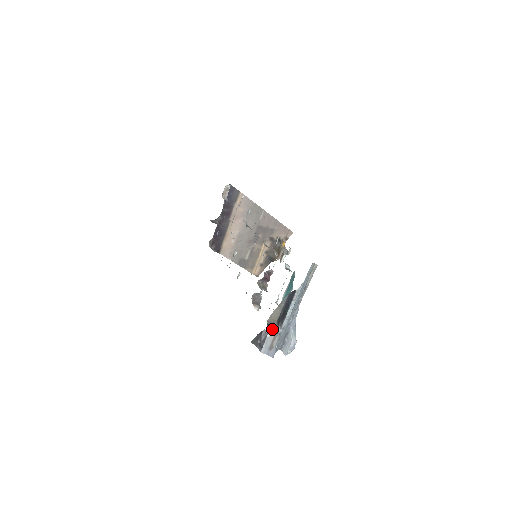
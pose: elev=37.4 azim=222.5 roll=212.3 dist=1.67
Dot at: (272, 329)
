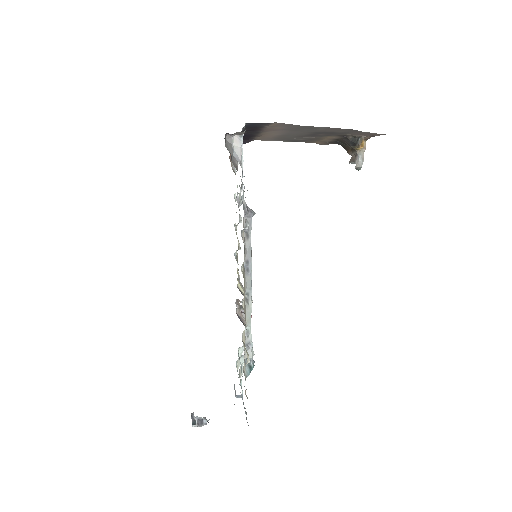
Dot at: (201, 418)
